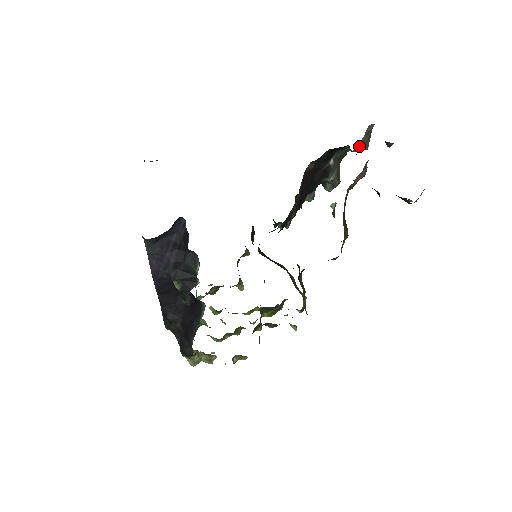
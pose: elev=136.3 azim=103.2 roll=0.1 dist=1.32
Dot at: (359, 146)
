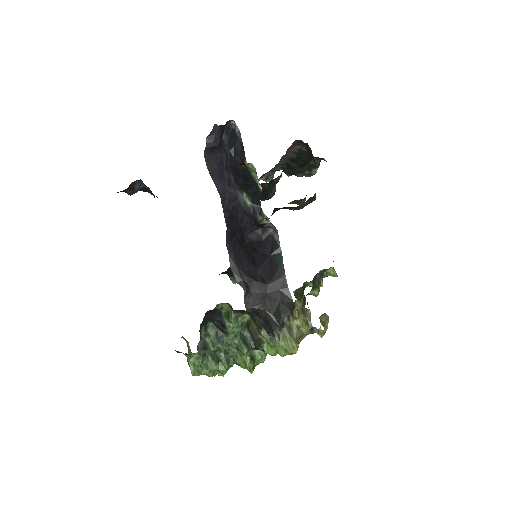
Dot at: occluded
